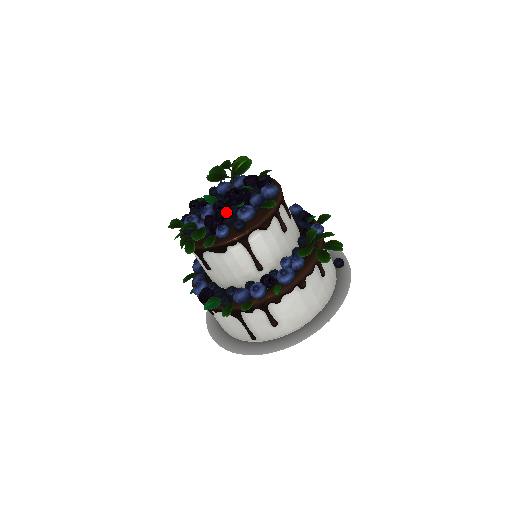
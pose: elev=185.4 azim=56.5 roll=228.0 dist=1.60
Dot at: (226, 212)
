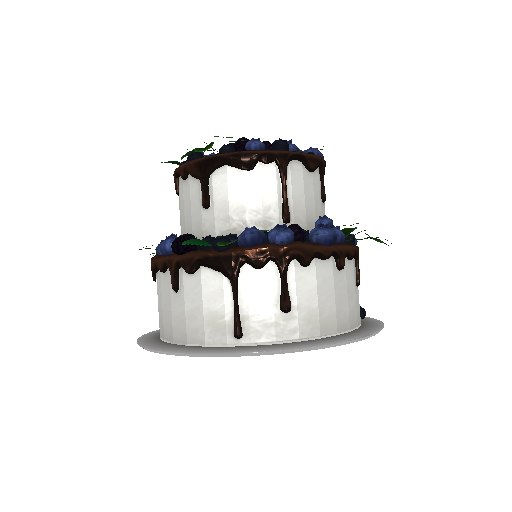
Dot at: occluded
